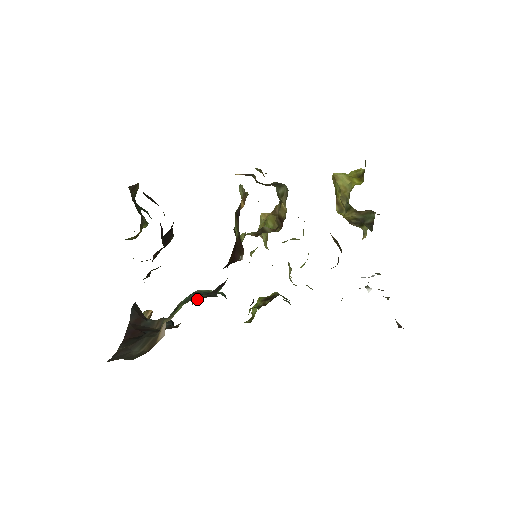
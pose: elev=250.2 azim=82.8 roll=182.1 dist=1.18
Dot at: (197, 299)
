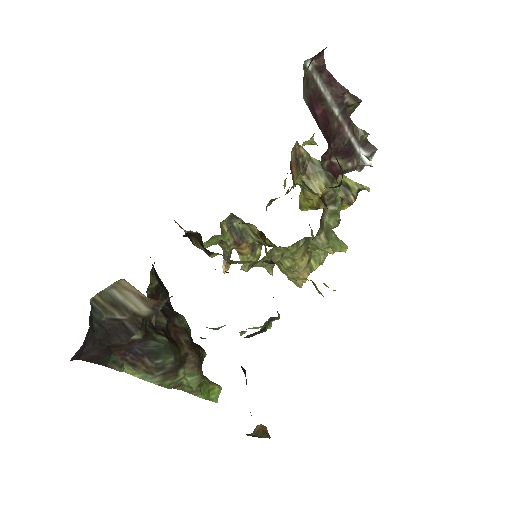
Dot at: occluded
